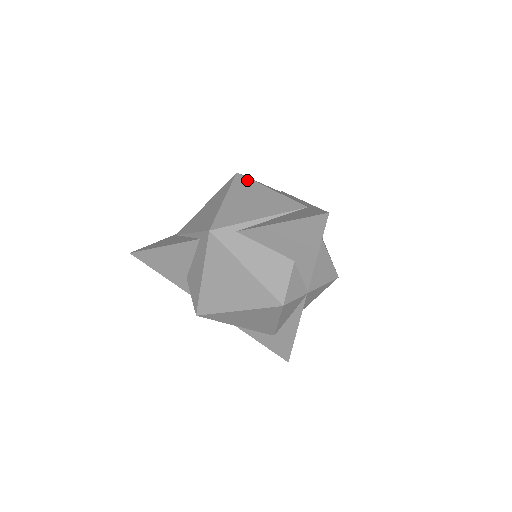
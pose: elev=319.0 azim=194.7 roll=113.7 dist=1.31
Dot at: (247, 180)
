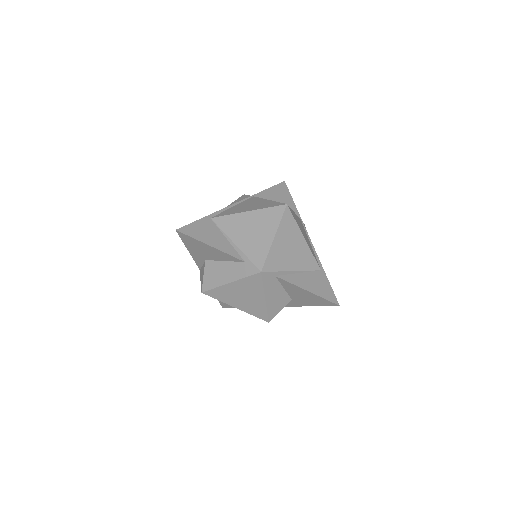
Dot at: (292, 219)
